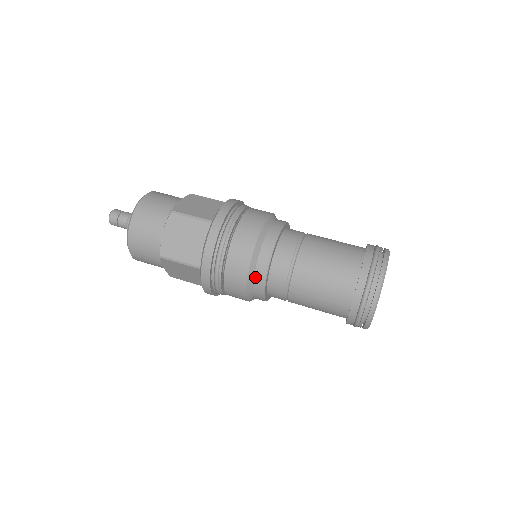
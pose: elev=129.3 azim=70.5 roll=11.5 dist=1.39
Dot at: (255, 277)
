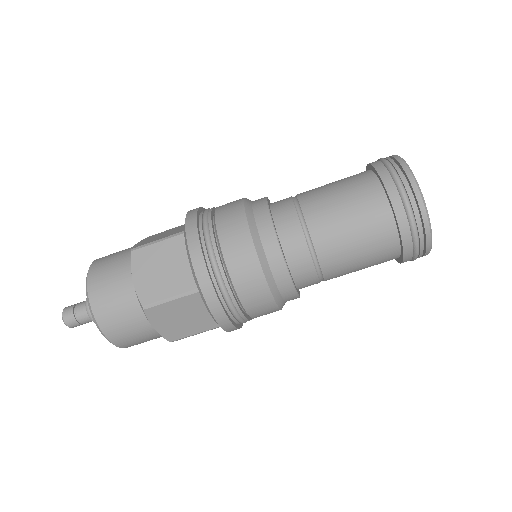
Dot at: occluded
